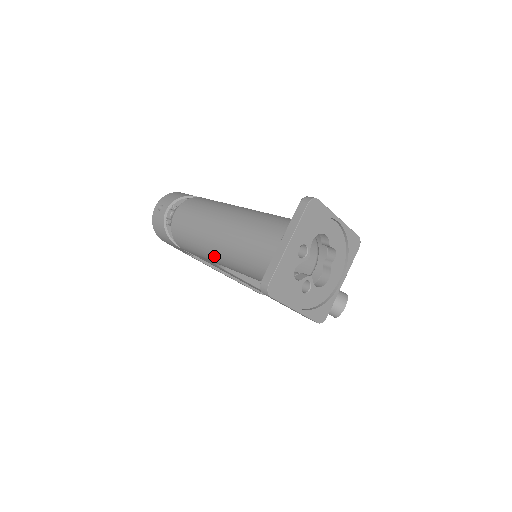
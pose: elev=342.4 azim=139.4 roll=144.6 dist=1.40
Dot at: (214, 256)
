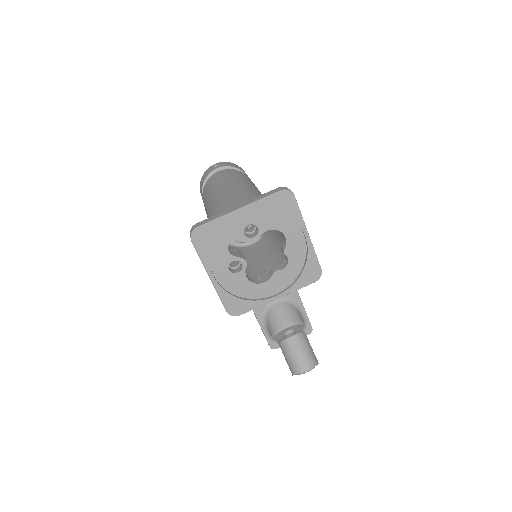
Dot at: (208, 212)
